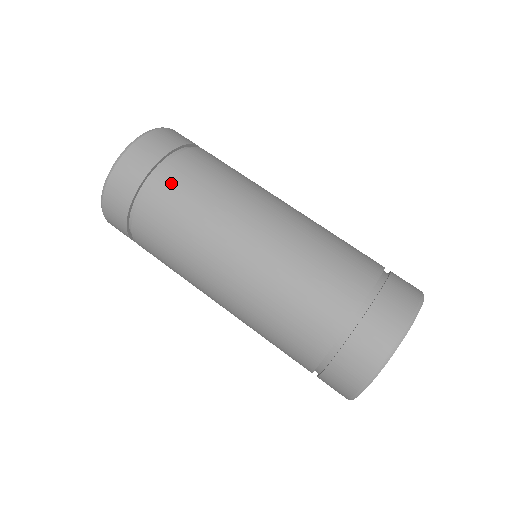
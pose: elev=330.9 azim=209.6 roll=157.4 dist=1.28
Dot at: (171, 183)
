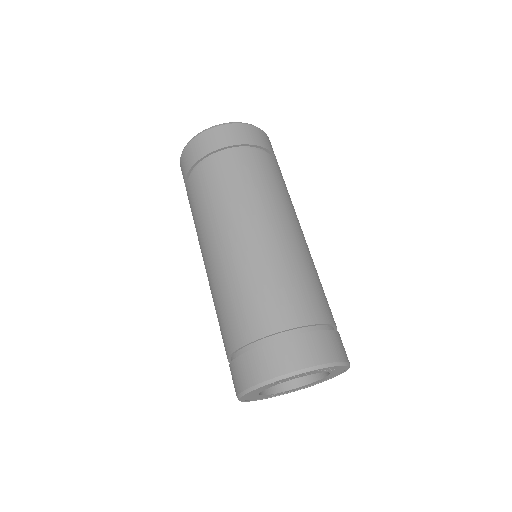
Dot at: (210, 172)
